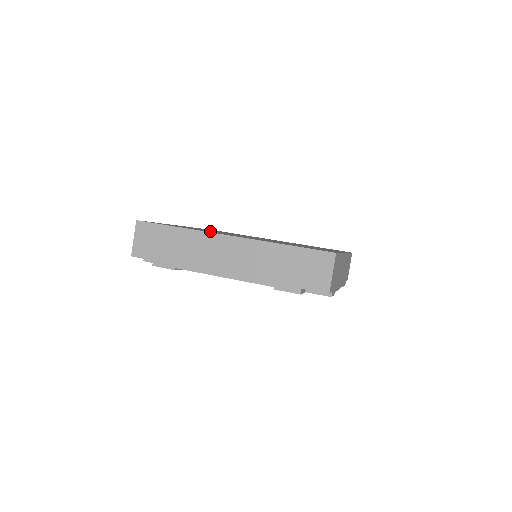
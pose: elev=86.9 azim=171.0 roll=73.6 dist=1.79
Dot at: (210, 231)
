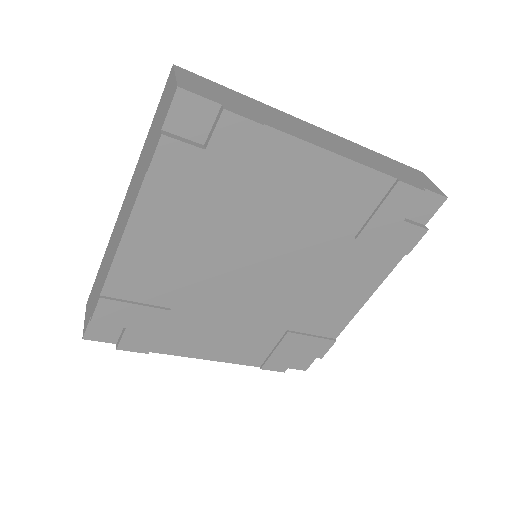
Dot at: occluded
